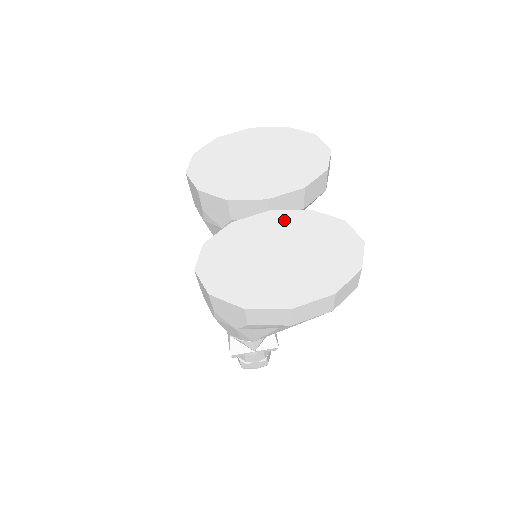
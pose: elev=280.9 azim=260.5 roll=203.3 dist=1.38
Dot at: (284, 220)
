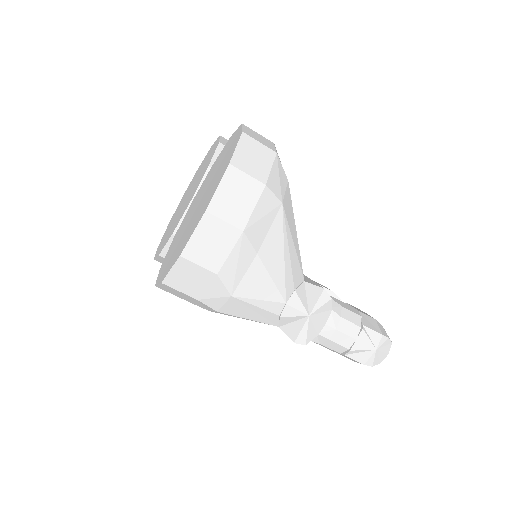
Dot at: (199, 192)
